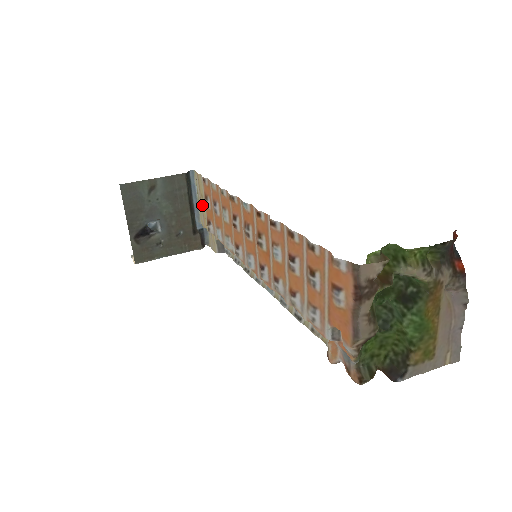
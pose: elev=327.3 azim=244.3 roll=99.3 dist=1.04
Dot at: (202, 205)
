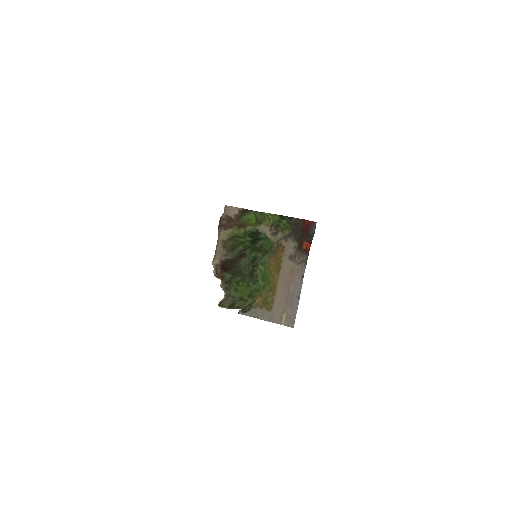
Dot at: occluded
